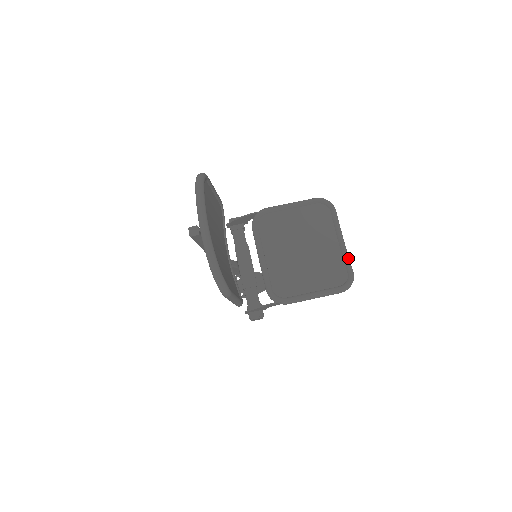
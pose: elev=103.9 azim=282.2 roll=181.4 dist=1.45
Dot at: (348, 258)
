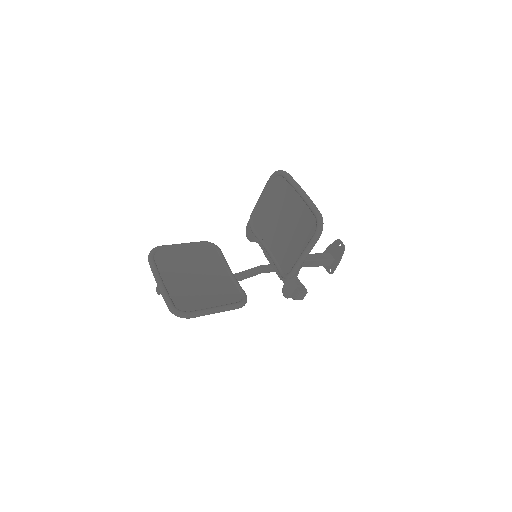
Dot at: (310, 204)
